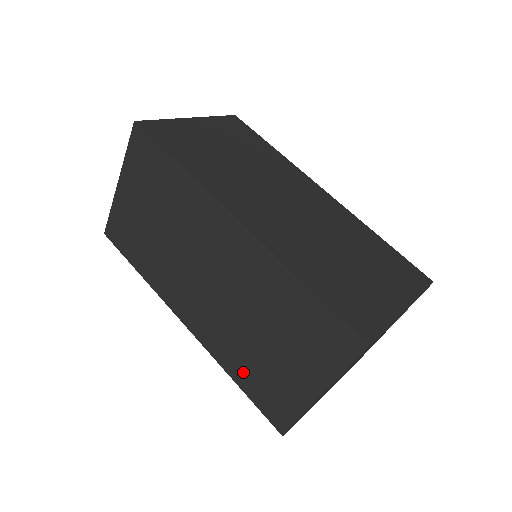
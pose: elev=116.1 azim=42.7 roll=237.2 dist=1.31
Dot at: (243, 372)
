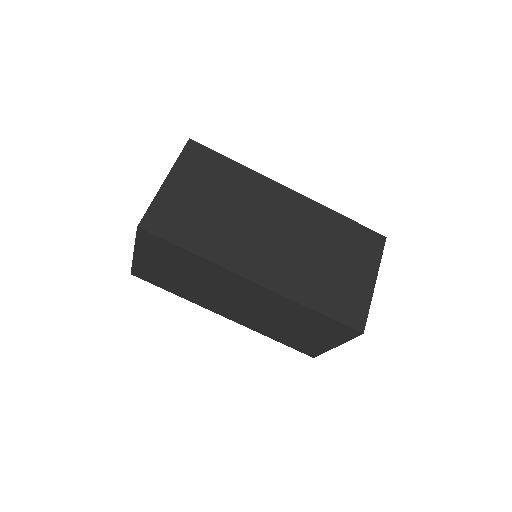
Dot at: (278, 337)
